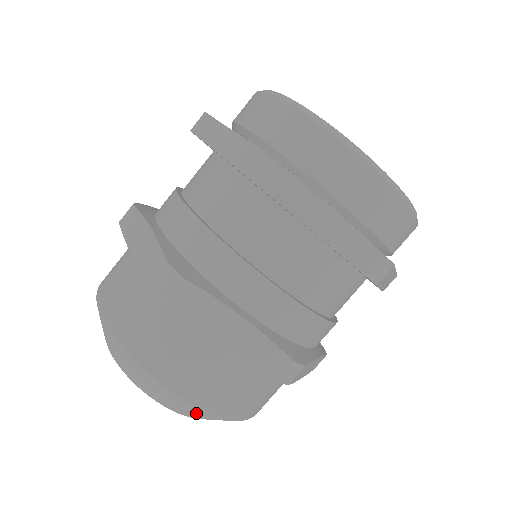
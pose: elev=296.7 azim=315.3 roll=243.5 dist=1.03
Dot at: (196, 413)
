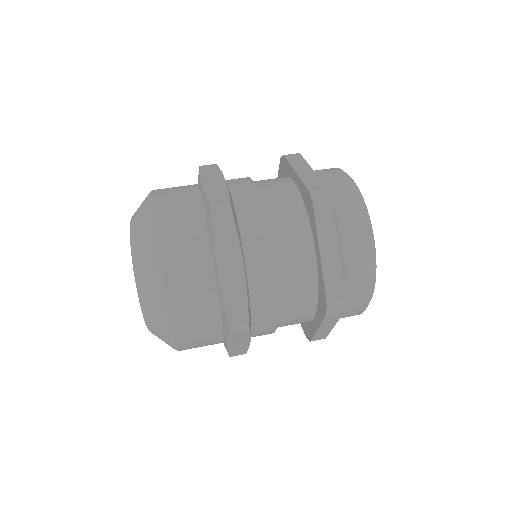
Dot at: (157, 307)
